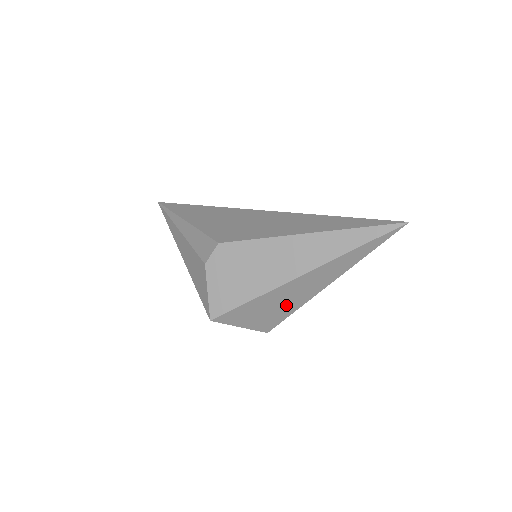
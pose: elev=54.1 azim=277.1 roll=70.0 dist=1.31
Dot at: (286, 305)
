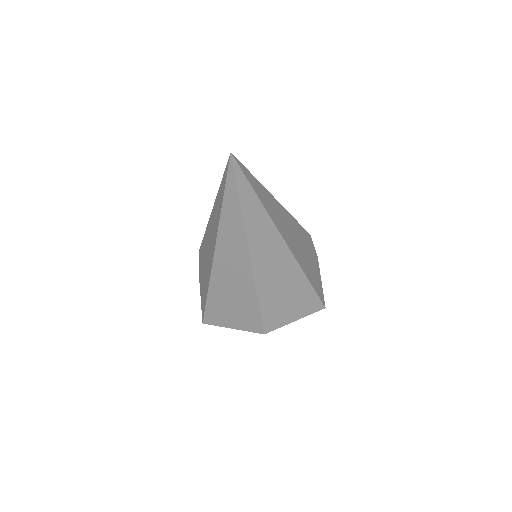
Dot at: (241, 295)
